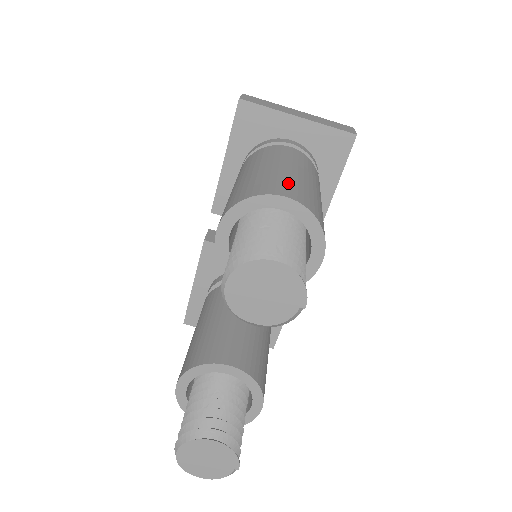
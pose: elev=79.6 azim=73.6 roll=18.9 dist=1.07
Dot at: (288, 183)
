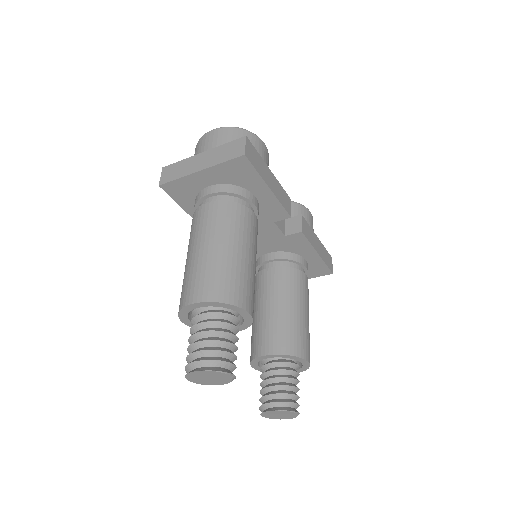
Dot at: (198, 279)
